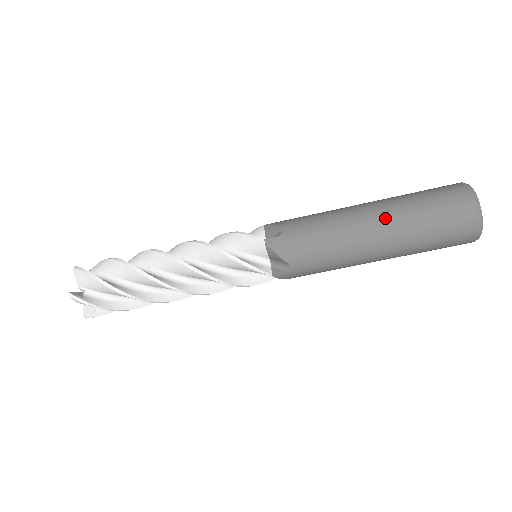
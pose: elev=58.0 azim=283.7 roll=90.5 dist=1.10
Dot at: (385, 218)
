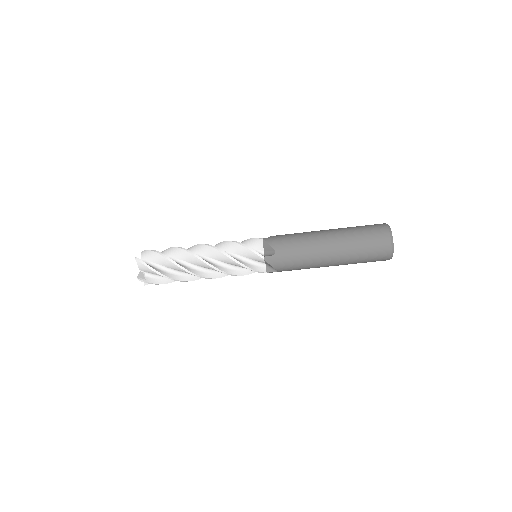
Dot at: (338, 251)
